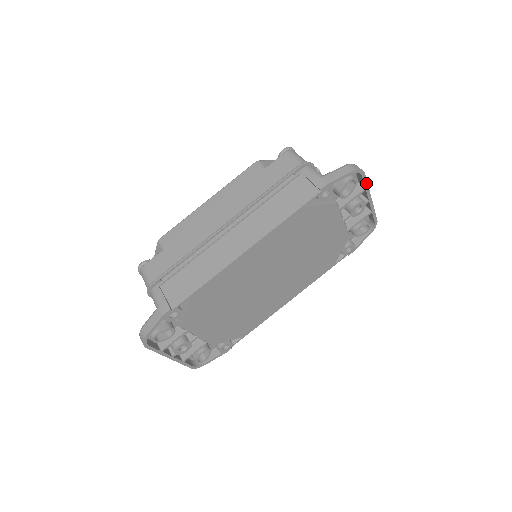
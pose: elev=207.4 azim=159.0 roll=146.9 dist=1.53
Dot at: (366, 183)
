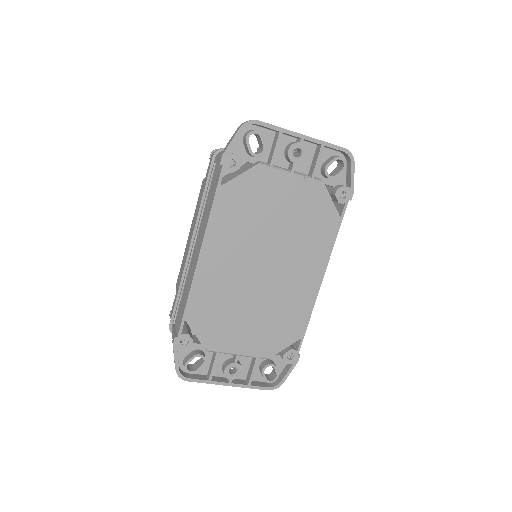
Dot at: (274, 127)
